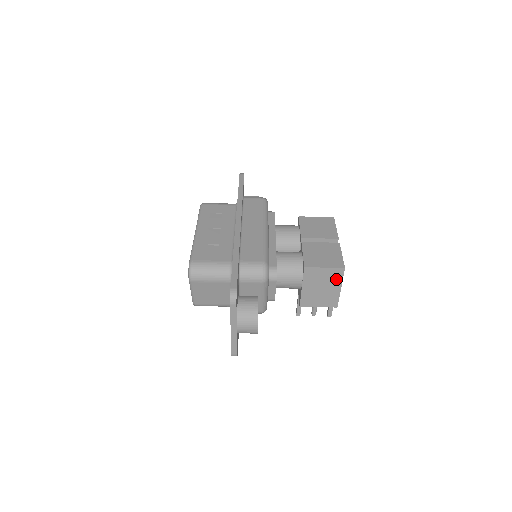
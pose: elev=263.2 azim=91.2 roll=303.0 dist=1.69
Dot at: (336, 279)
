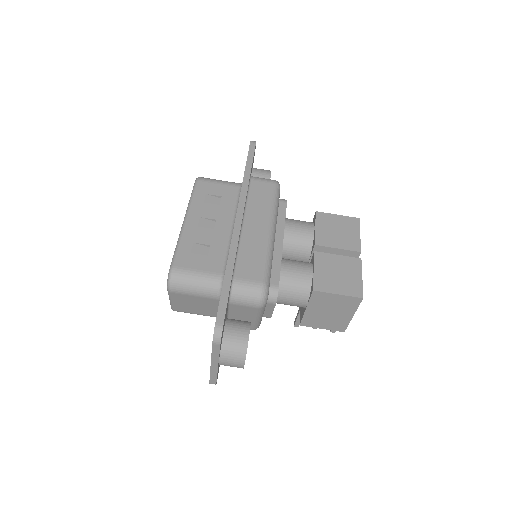
Dot at: (349, 307)
